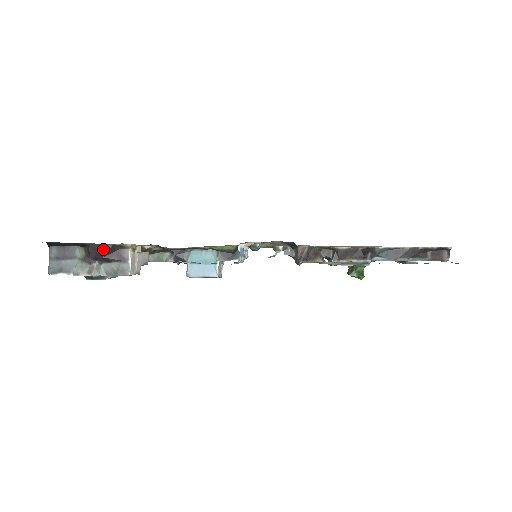
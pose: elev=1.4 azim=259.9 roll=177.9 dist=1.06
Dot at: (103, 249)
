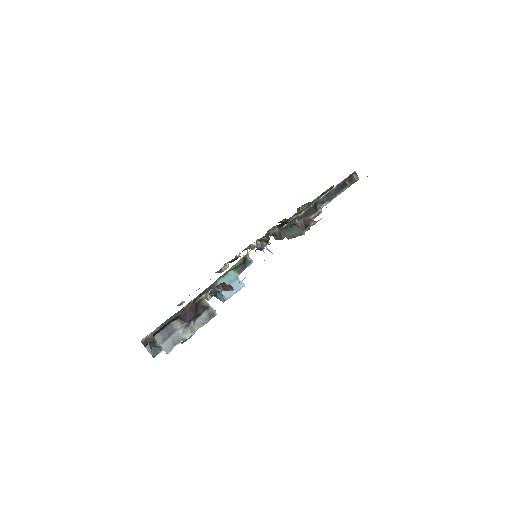
Dot at: (191, 310)
